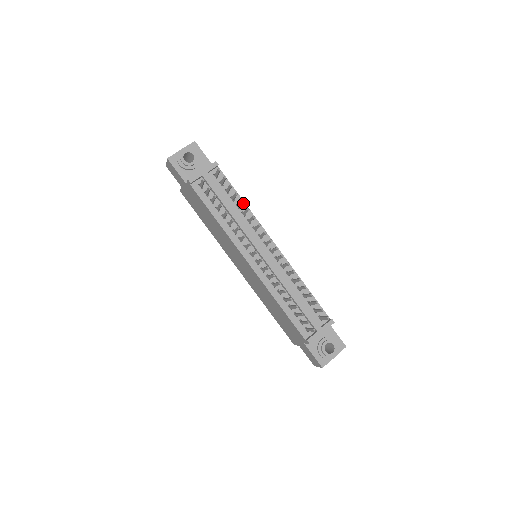
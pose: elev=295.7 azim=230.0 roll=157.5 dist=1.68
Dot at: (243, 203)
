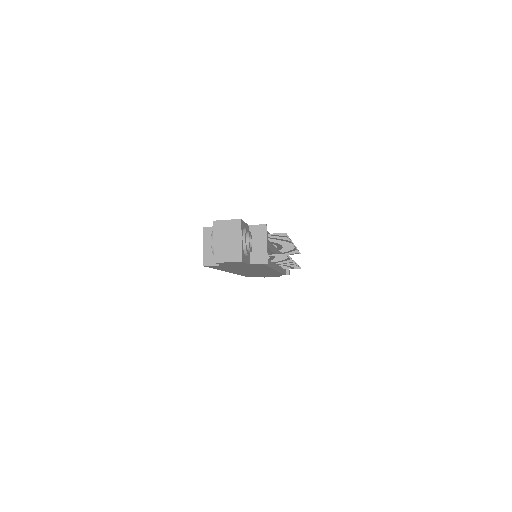
Dot at: occluded
